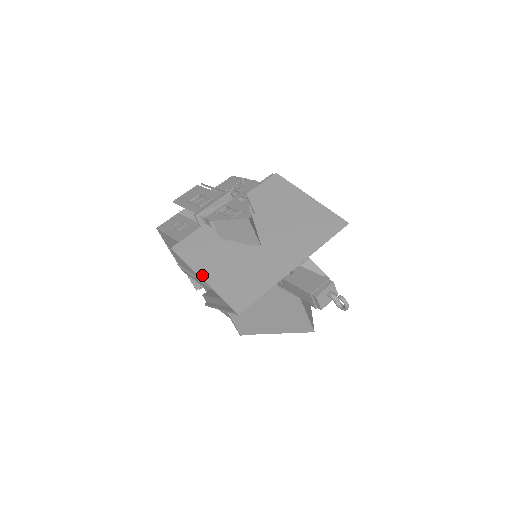
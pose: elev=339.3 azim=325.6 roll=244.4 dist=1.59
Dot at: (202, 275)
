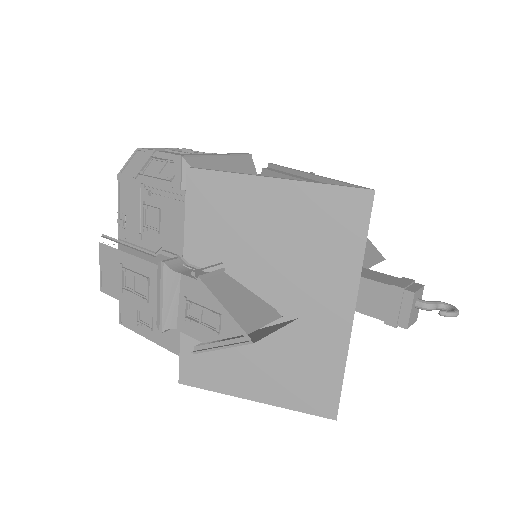
Dot at: (248, 397)
